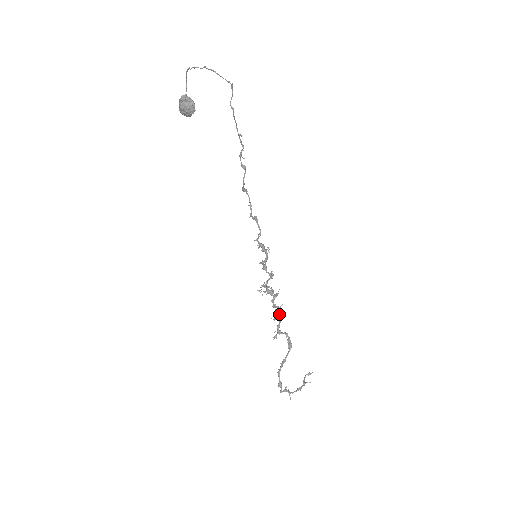
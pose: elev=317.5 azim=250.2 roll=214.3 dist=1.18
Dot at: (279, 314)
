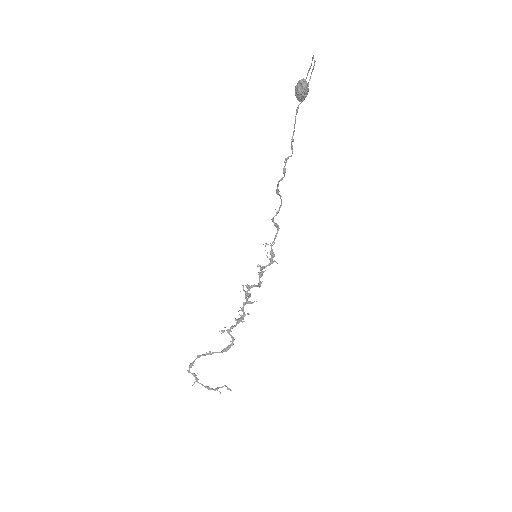
Dot at: (240, 318)
